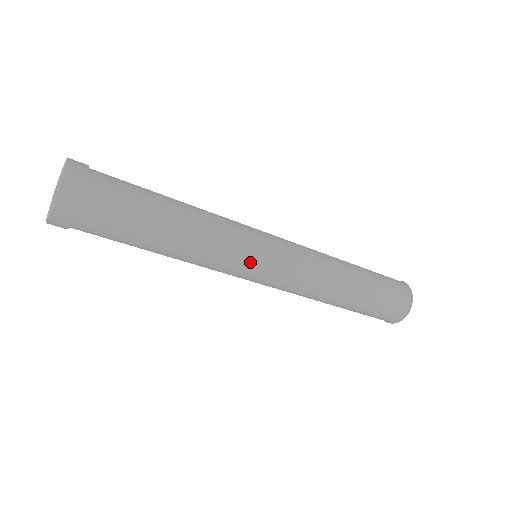
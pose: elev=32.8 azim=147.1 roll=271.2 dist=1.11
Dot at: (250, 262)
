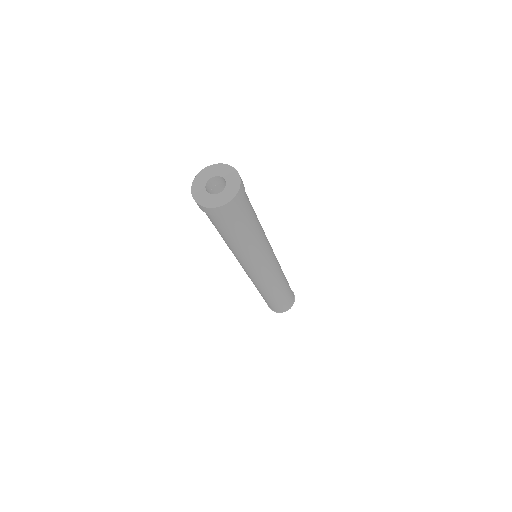
Dot at: (268, 259)
